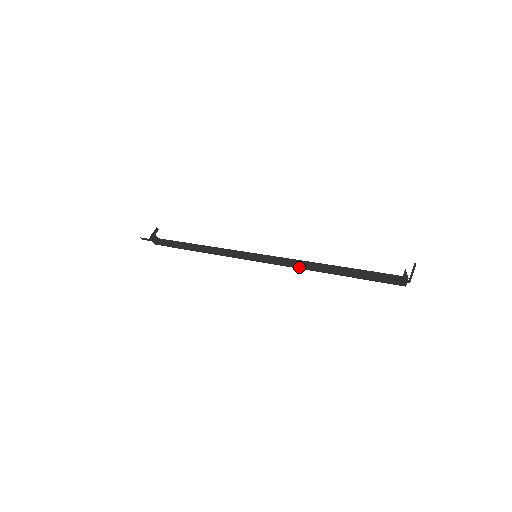
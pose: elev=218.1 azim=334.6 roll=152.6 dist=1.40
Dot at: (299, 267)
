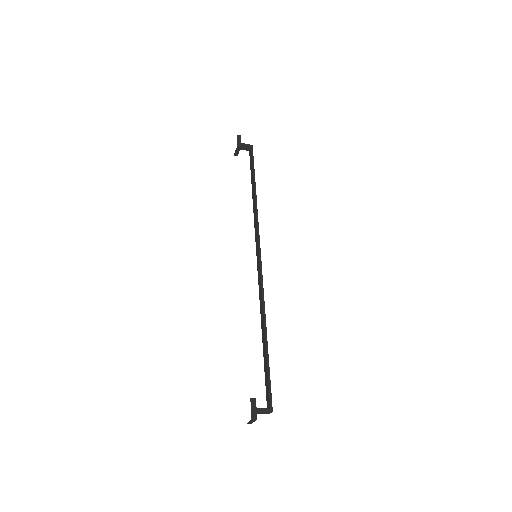
Dot at: occluded
